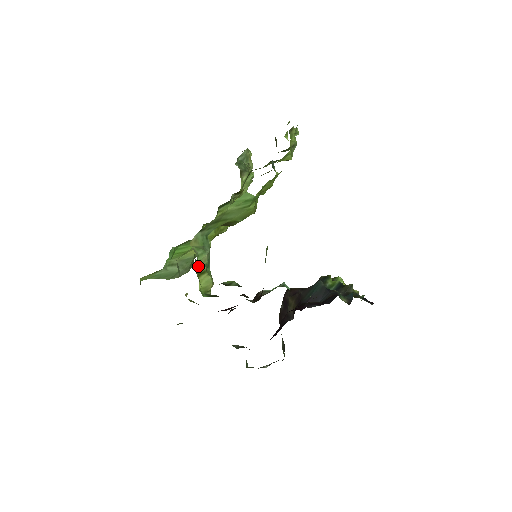
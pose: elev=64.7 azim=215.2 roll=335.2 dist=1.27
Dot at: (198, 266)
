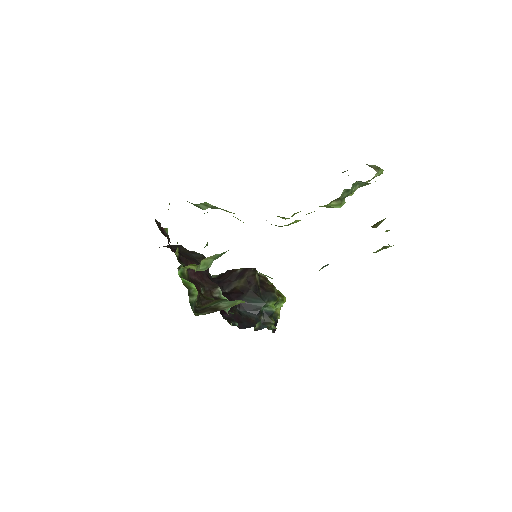
Dot at: occluded
